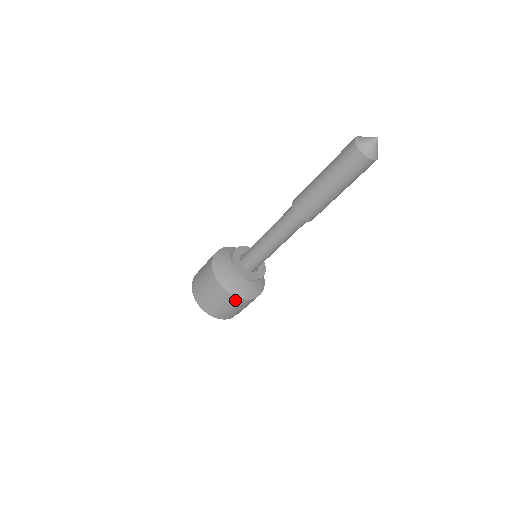
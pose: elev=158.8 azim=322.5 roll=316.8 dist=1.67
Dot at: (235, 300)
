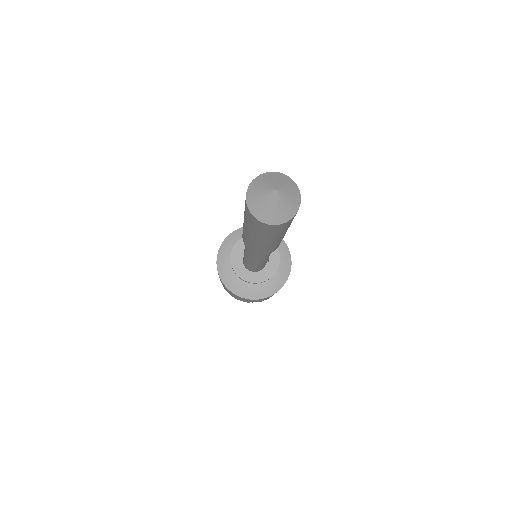
Dot at: occluded
